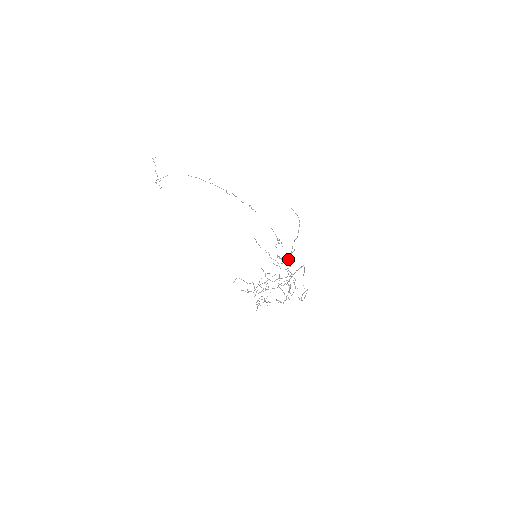
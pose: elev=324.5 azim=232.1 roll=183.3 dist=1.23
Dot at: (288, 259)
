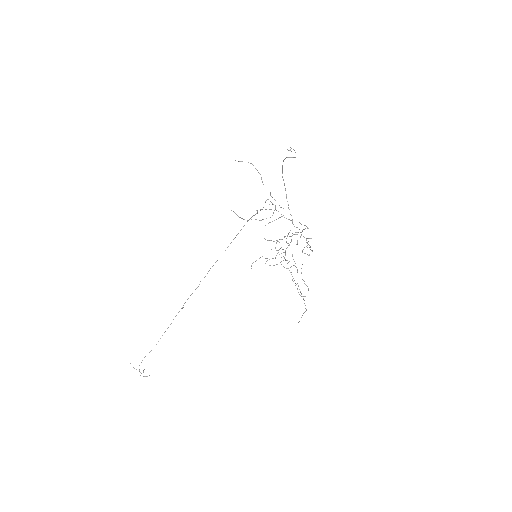
Dot at: (275, 209)
